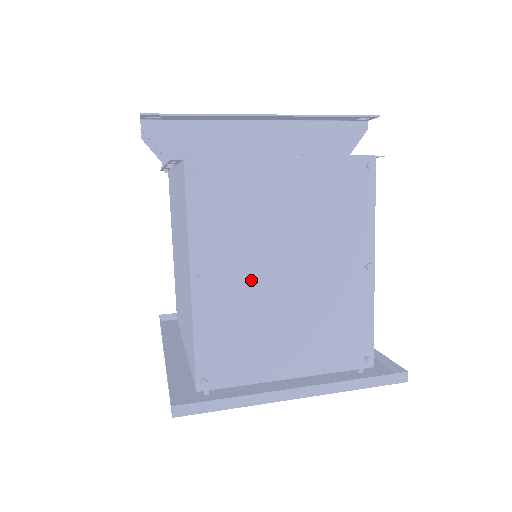
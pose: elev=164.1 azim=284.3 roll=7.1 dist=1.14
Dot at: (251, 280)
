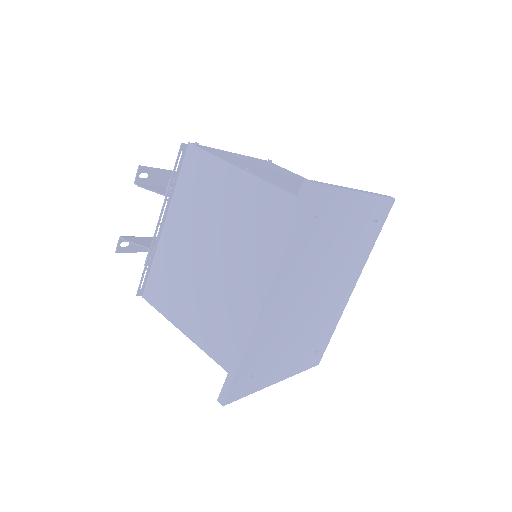
Dot at: (272, 176)
